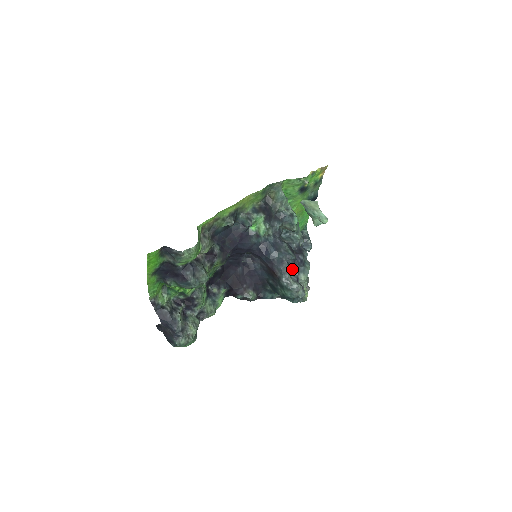
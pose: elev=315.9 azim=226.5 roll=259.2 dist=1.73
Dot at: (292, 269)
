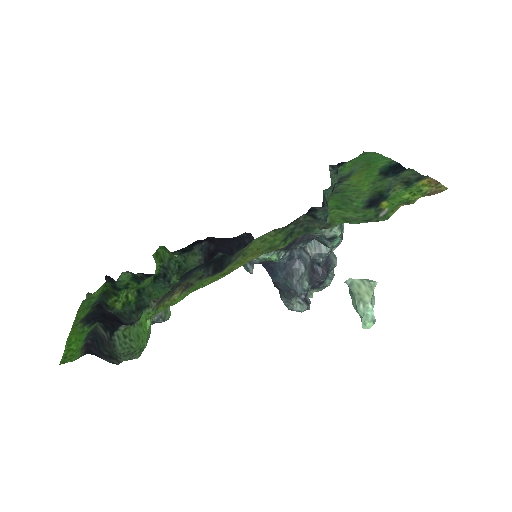
Dot at: occluded
